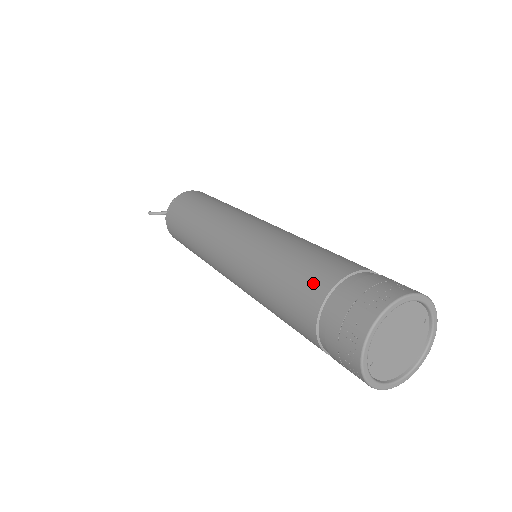
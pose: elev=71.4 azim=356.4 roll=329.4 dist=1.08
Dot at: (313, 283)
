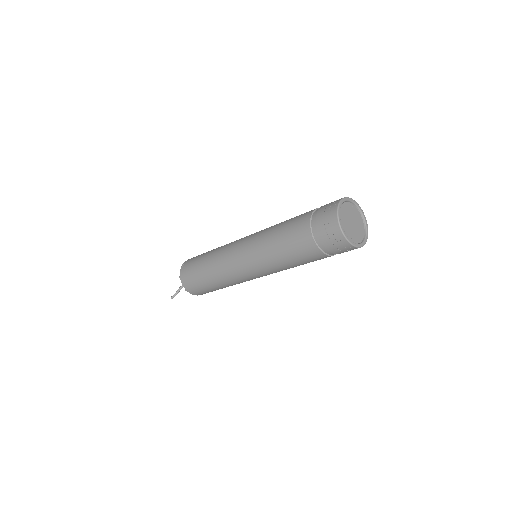
Dot at: (301, 236)
